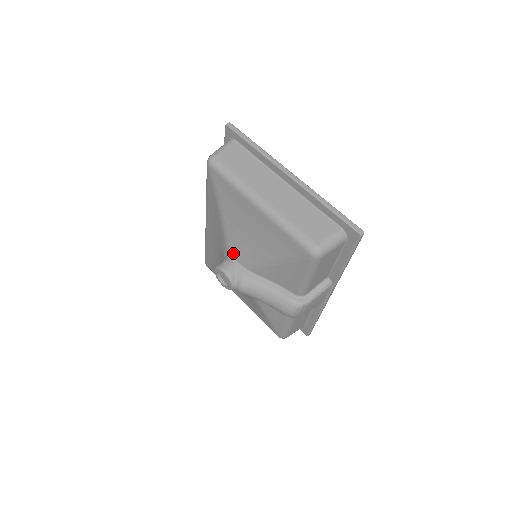
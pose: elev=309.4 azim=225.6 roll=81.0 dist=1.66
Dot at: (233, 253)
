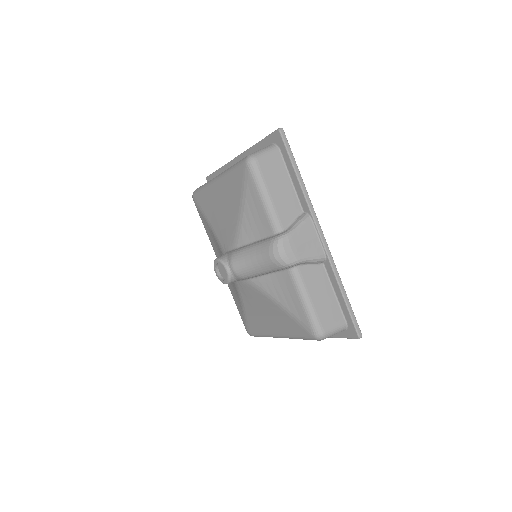
Dot at: (225, 247)
